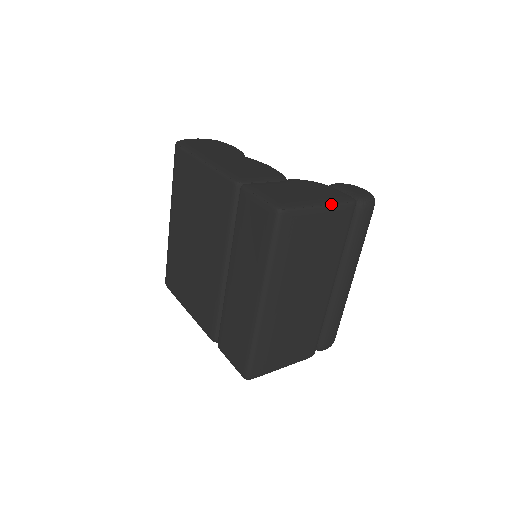
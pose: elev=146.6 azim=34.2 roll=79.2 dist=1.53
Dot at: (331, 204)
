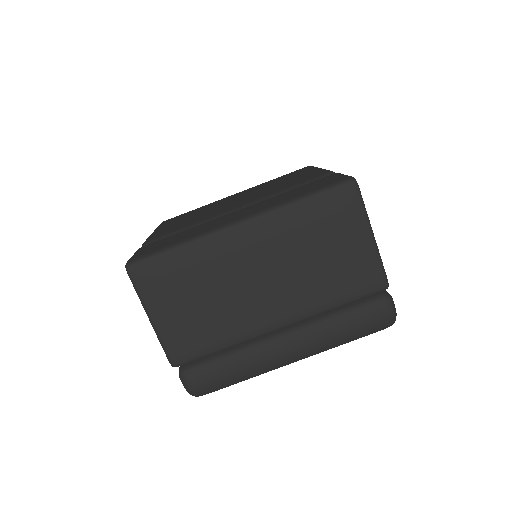
Dot at: (378, 249)
